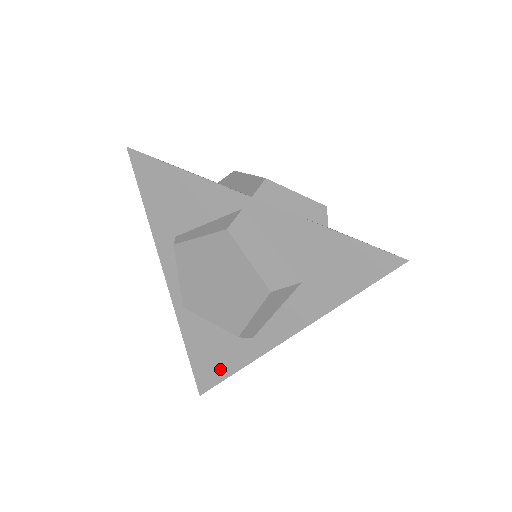
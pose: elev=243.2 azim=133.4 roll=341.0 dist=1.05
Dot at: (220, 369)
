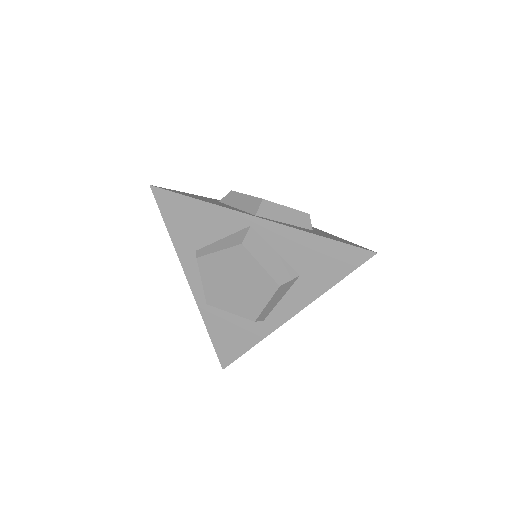
Dot at: (239, 347)
